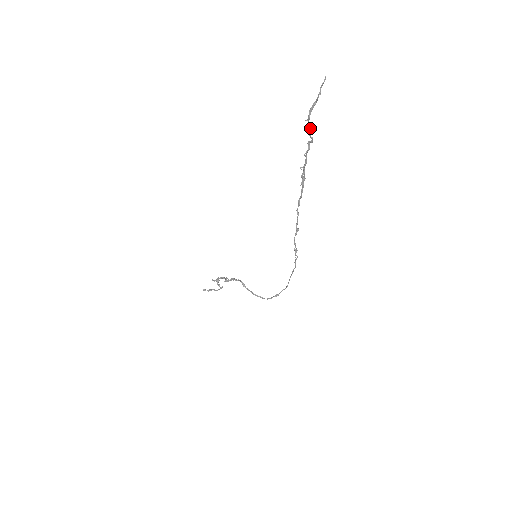
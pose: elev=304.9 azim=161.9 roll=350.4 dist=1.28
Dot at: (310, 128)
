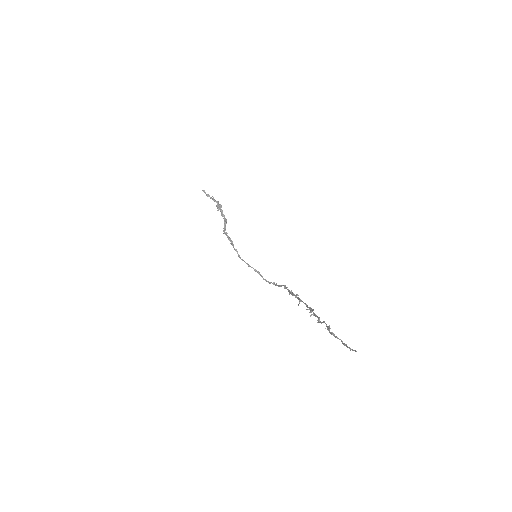
Dot at: (329, 329)
